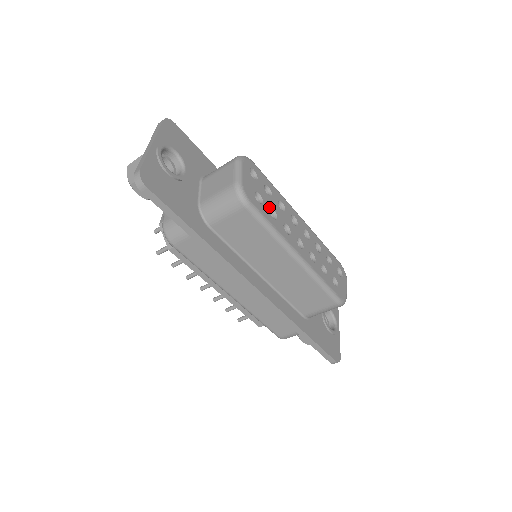
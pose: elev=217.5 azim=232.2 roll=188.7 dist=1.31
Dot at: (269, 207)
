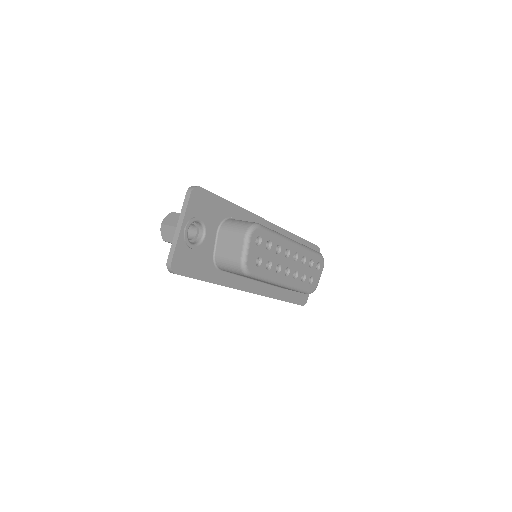
Dot at: (266, 262)
